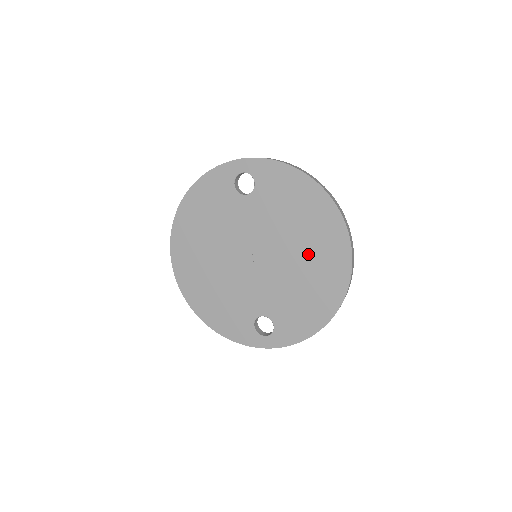
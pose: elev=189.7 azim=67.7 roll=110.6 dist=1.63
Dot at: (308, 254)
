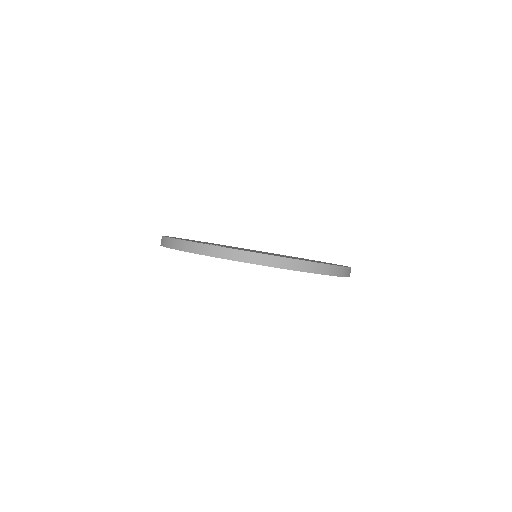
Dot at: occluded
